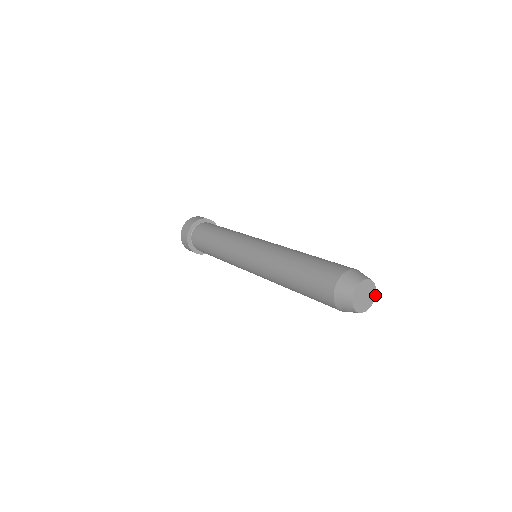
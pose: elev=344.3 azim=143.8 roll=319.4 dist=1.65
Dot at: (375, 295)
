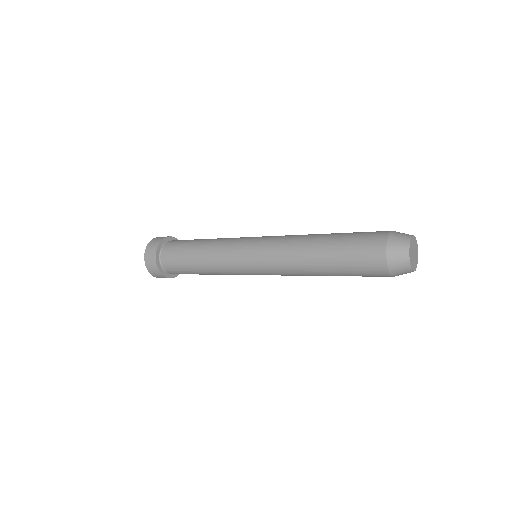
Dot at: (417, 263)
